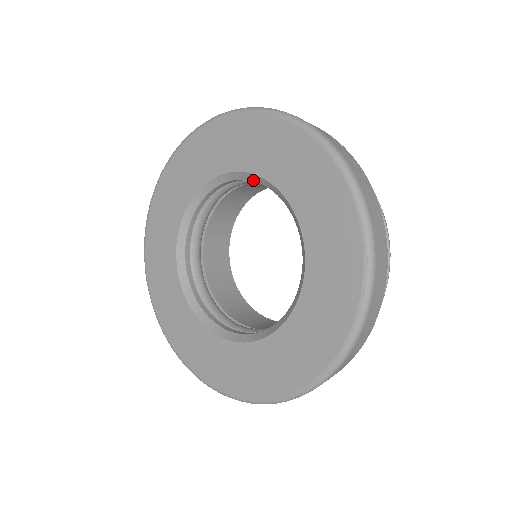
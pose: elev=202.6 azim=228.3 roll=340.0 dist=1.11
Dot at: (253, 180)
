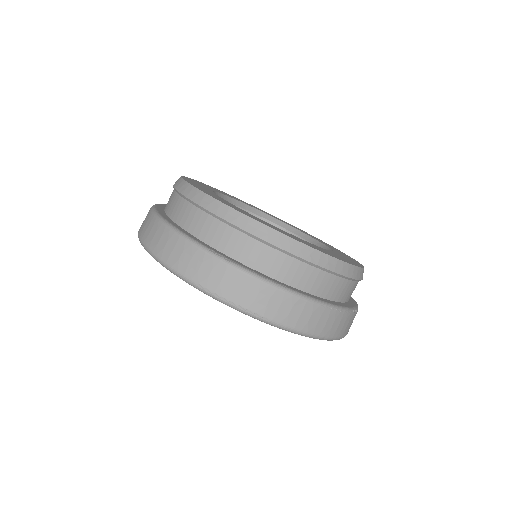
Dot at: occluded
